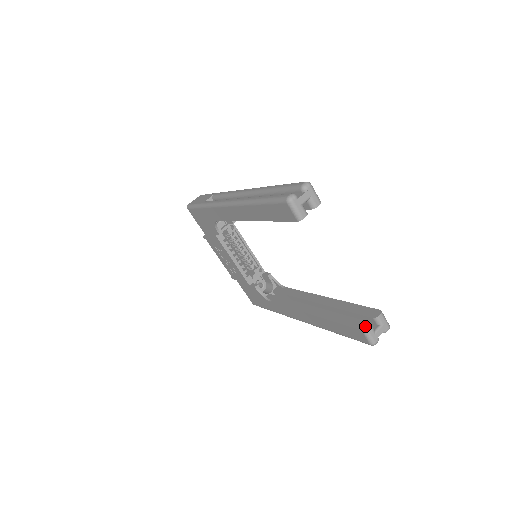
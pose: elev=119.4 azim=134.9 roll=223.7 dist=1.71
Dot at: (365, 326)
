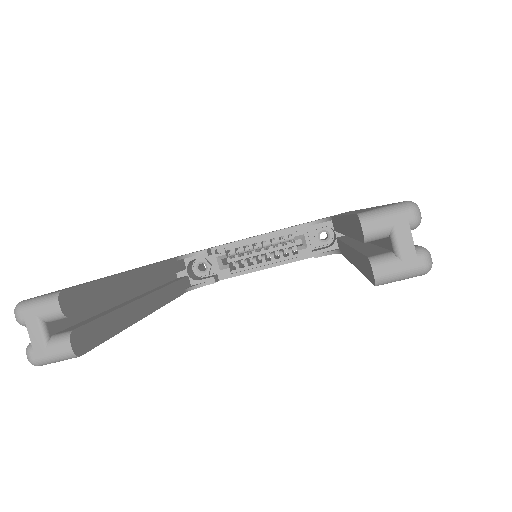
Dot at: (370, 274)
